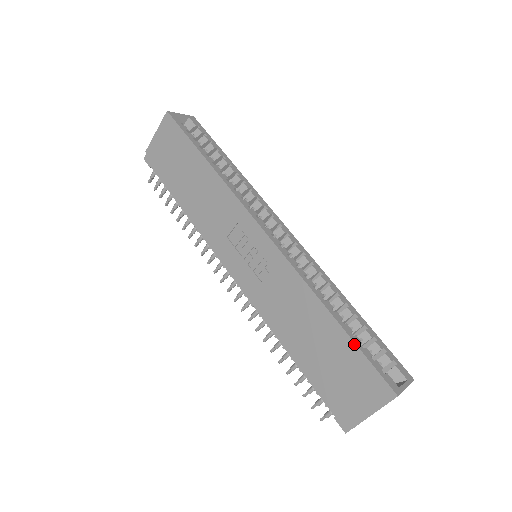
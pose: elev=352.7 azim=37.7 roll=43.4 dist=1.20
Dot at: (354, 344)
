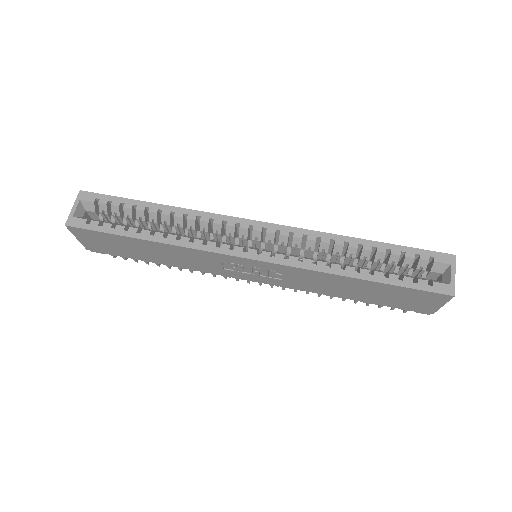
Dot at: (394, 286)
